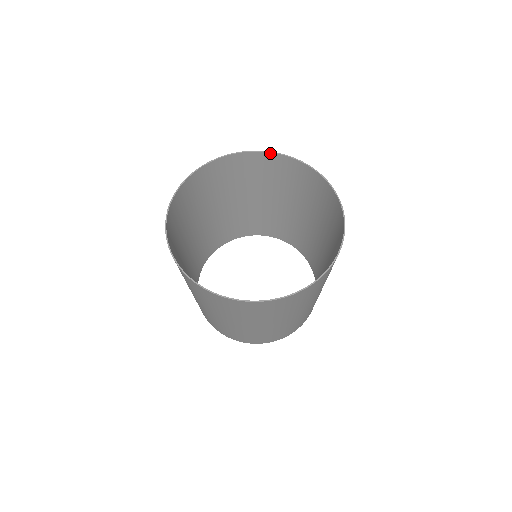
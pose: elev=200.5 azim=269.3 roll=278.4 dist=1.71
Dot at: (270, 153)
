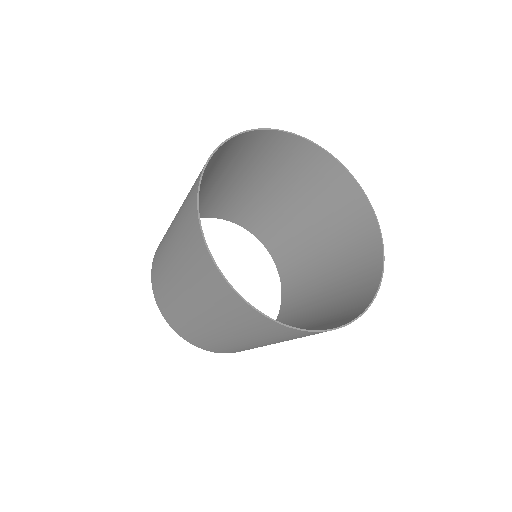
Dot at: (350, 175)
